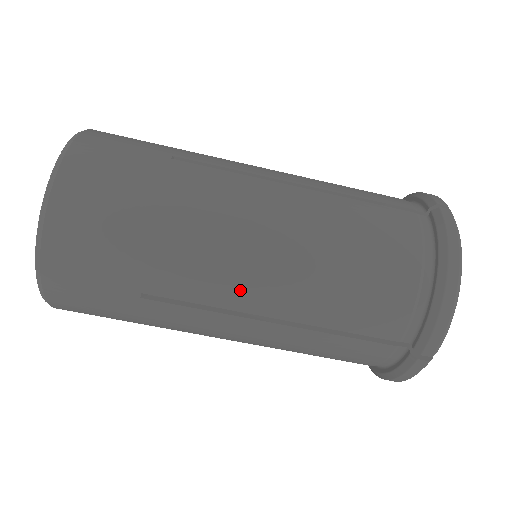
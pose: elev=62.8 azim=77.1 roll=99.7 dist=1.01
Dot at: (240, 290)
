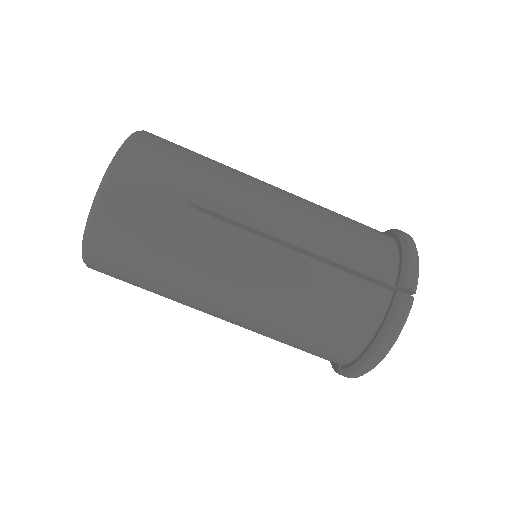
Dot at: (222, 313)
